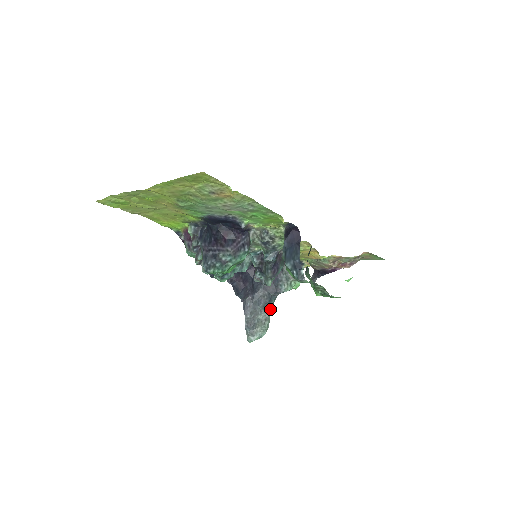
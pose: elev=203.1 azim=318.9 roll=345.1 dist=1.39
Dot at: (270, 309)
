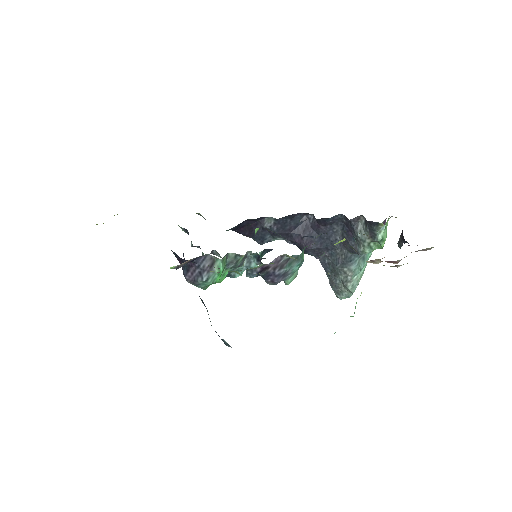
Dot at: (353, 269)
